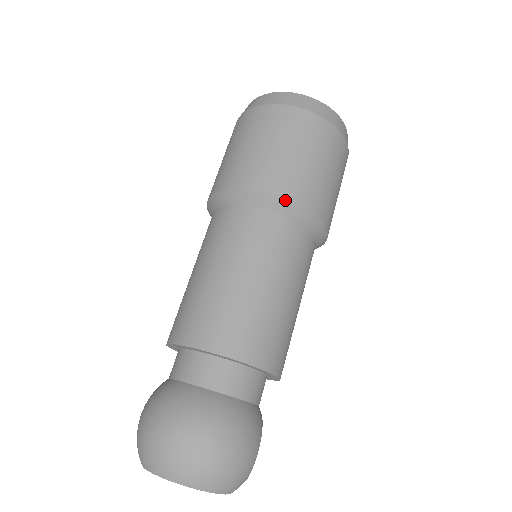
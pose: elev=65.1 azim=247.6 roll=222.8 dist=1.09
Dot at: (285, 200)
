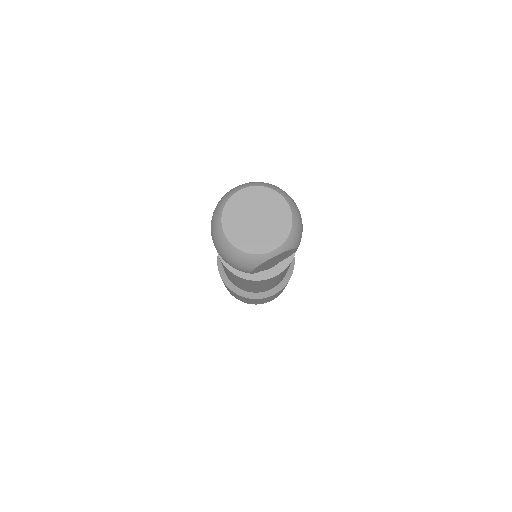
Dot at: occluded
